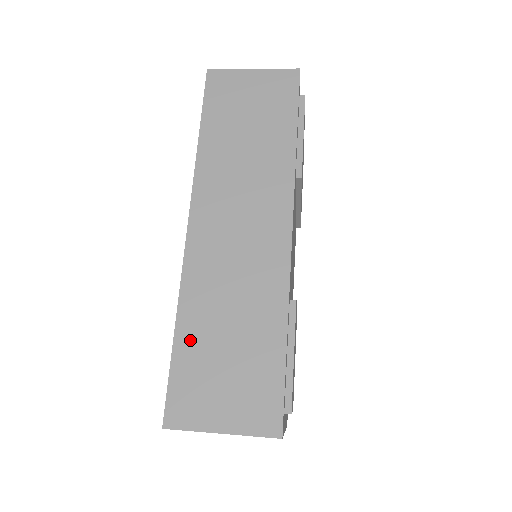
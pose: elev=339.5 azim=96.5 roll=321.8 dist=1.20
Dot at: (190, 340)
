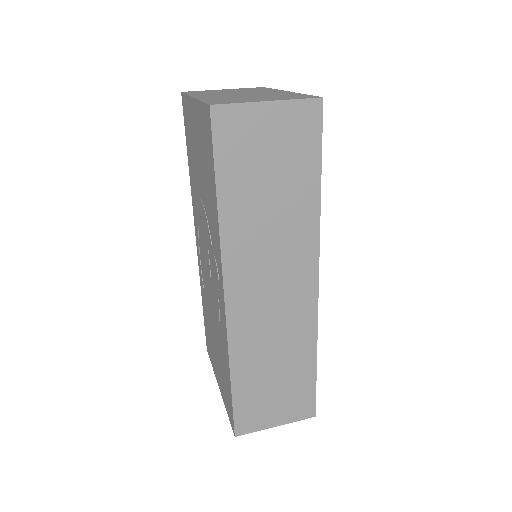
Dot at: (244, 383)
